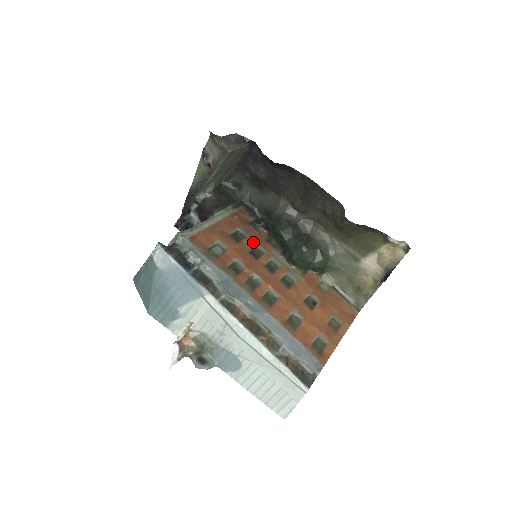
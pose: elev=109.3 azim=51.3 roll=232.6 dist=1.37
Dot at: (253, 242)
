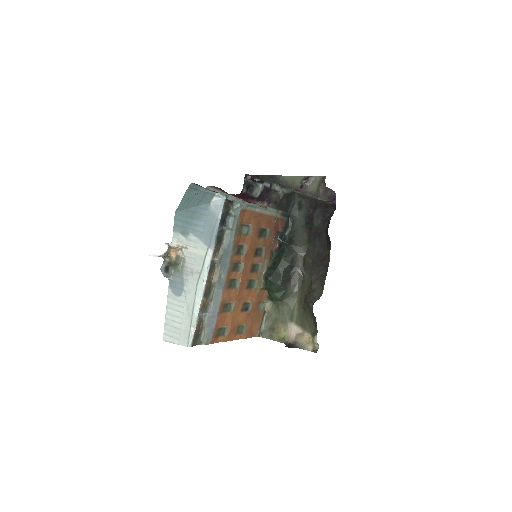
Dot at: (265, 245)
